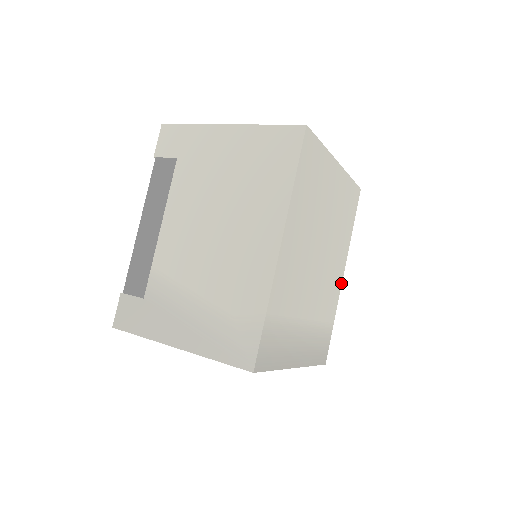
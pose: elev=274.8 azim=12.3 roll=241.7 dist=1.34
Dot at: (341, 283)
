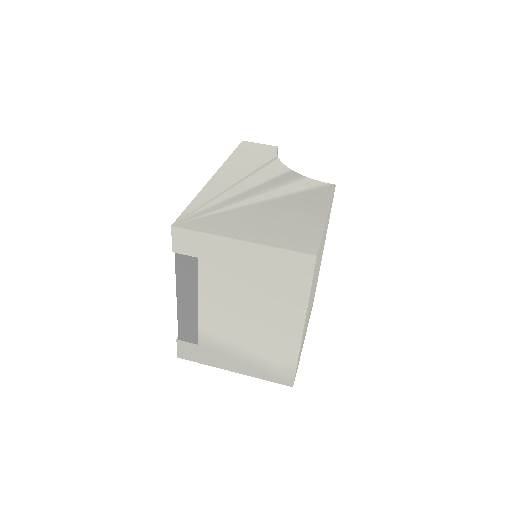
Dot at: occluded
